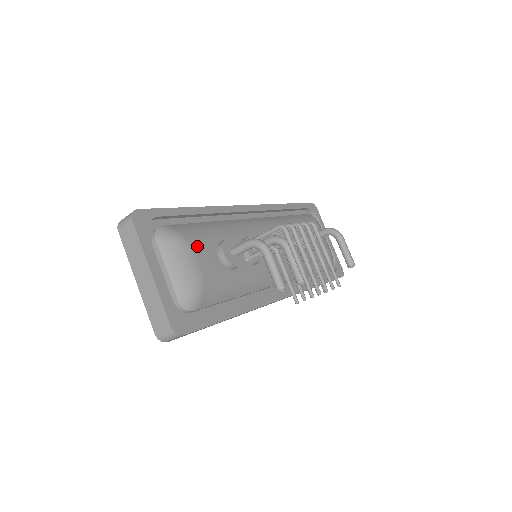
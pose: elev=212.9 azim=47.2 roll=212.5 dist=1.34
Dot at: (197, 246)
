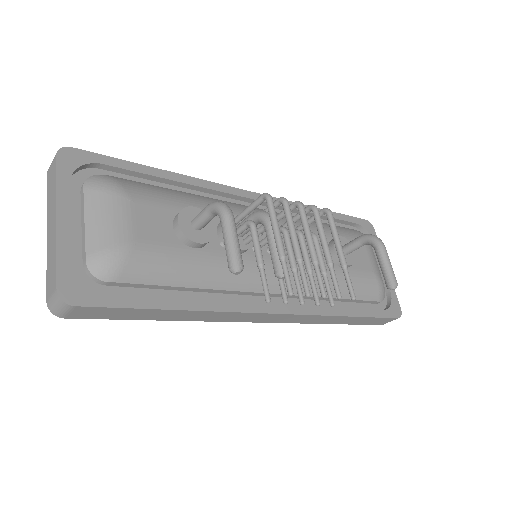
Dot at: (140, 204)
